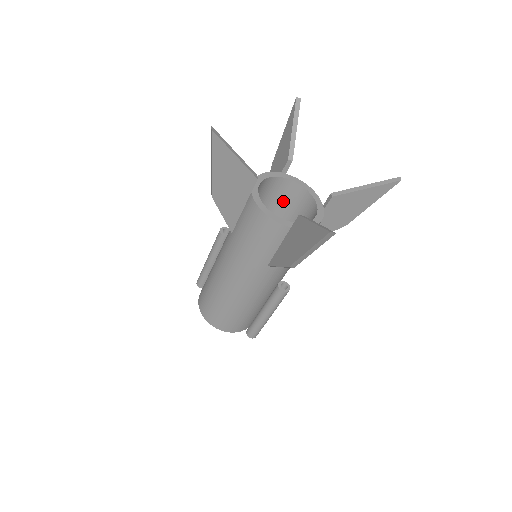
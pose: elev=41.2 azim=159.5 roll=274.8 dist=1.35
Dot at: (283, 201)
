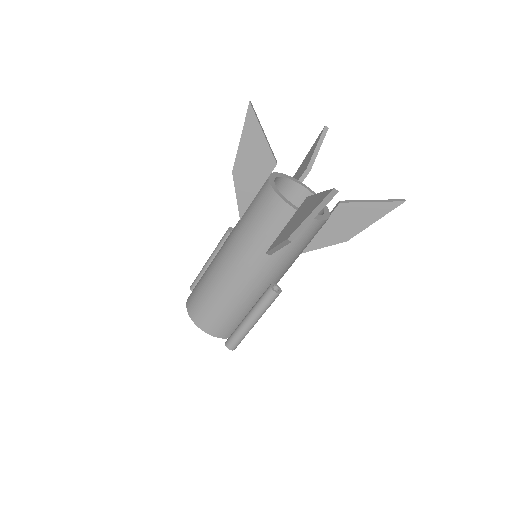
Dot at: occluded
